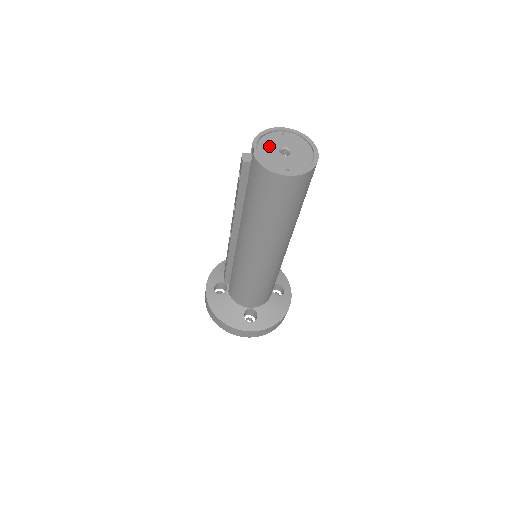
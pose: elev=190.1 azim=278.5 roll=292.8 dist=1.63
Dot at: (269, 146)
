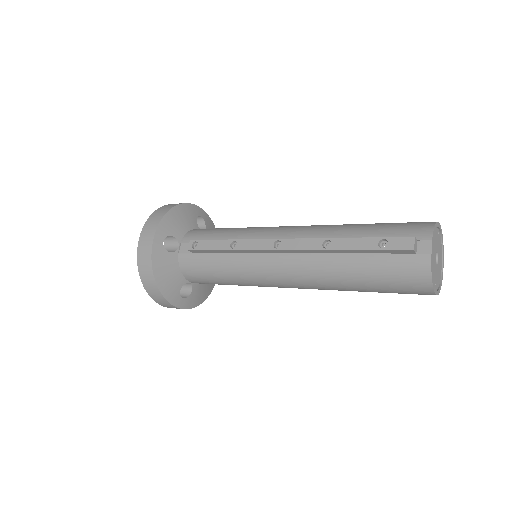
Dot at: (435, 247)
